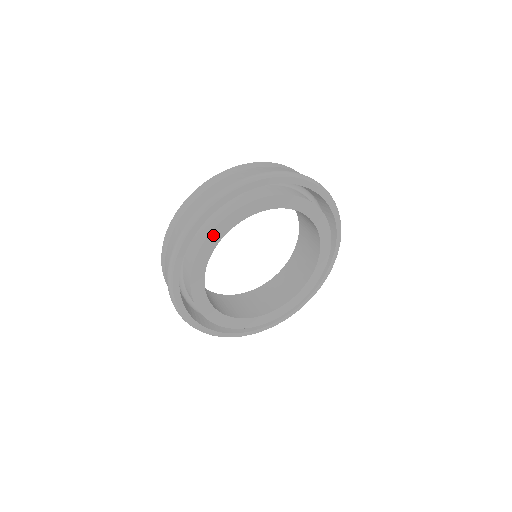
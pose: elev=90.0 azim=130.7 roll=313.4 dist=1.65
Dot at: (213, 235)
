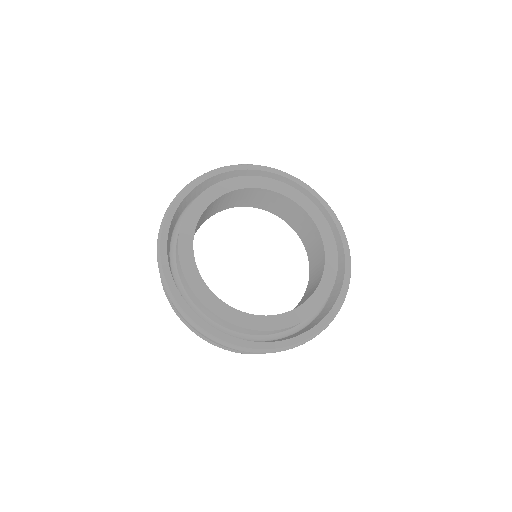
Dot at: (188, 217)
